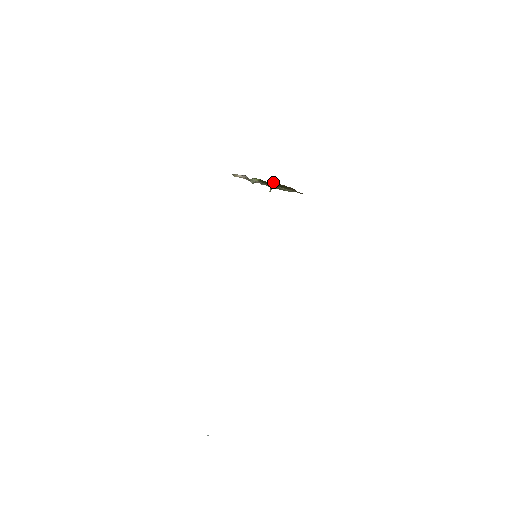
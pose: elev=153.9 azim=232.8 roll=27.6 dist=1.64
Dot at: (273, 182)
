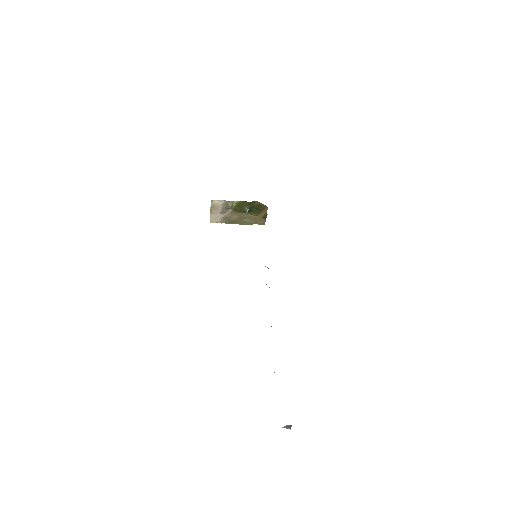
Dot at: (254, 202)
